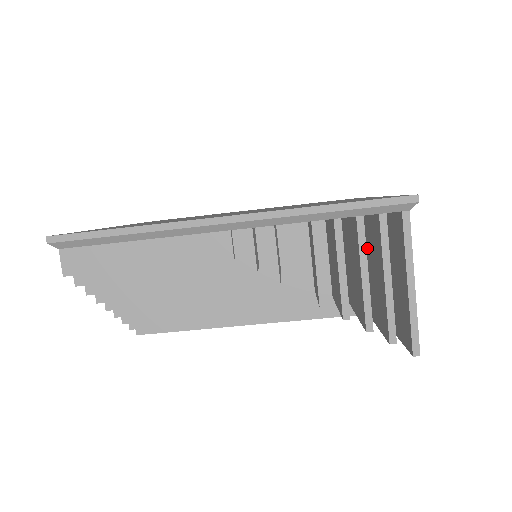
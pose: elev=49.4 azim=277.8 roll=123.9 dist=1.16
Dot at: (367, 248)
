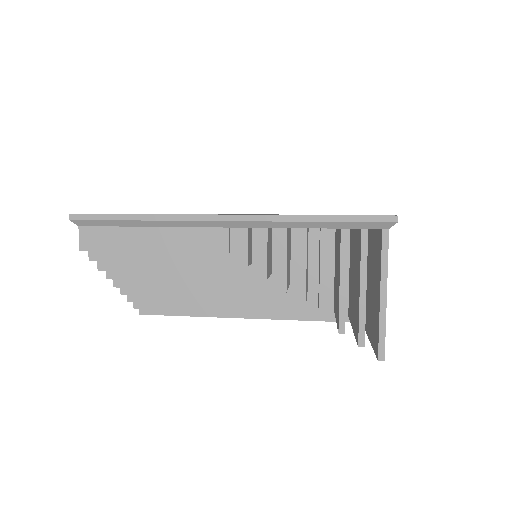
Dot at: (353, 260)
